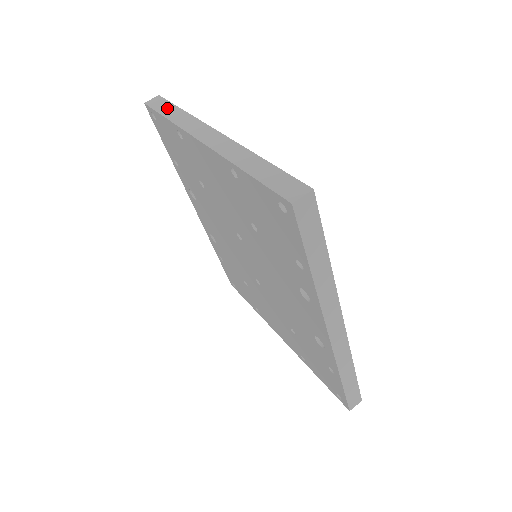
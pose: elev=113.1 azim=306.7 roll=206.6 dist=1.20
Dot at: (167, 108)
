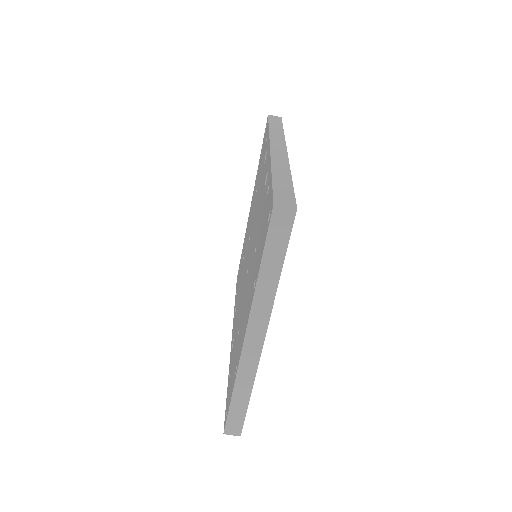
Dot at: (276, 253)
